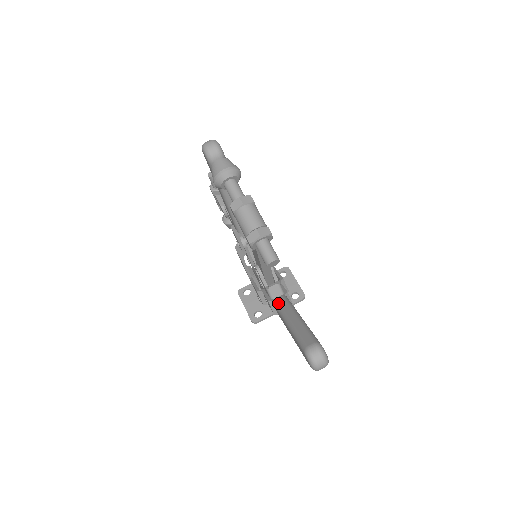
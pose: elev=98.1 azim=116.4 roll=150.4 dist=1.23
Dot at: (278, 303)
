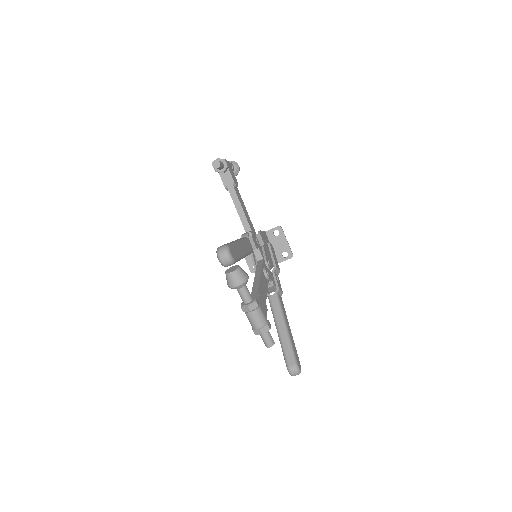
Dot at: (272, 304)
